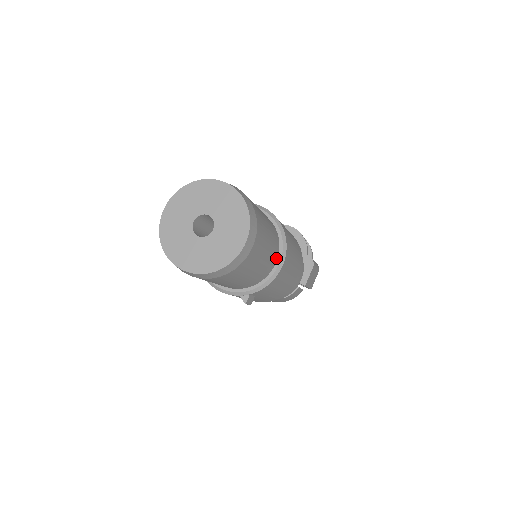
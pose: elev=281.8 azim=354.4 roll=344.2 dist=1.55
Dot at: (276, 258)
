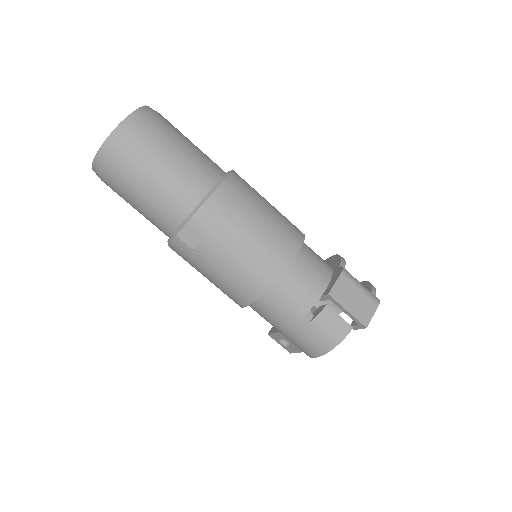
Dot at: (210, 184)
